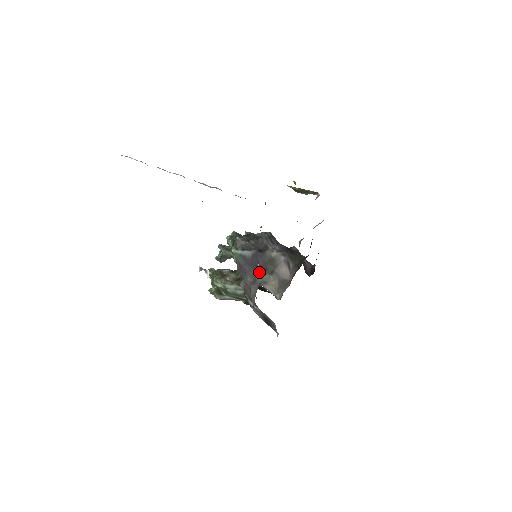
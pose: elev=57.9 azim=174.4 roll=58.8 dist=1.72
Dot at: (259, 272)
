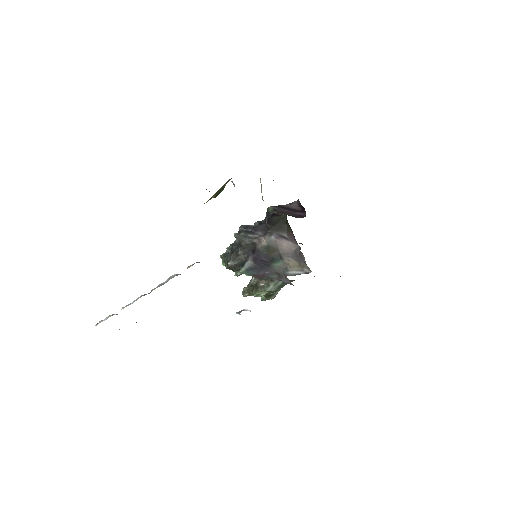
Dot at: (273, 266)
